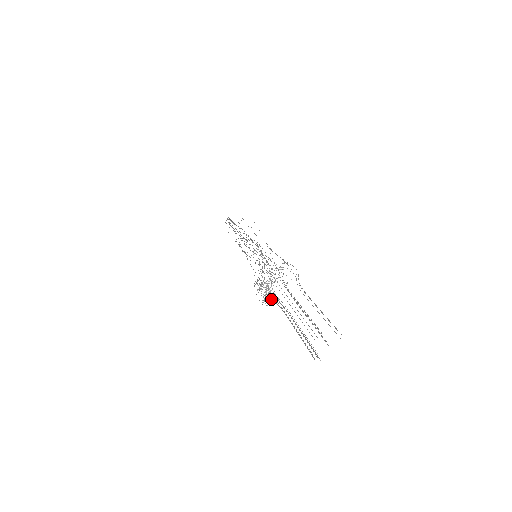
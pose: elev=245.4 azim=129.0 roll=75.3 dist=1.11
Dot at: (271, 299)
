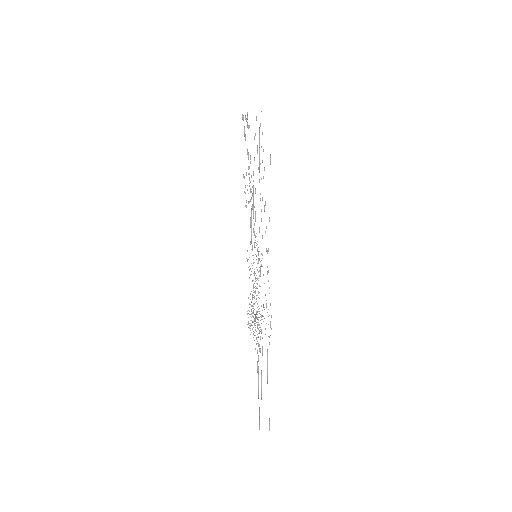
Dot at: occluded
